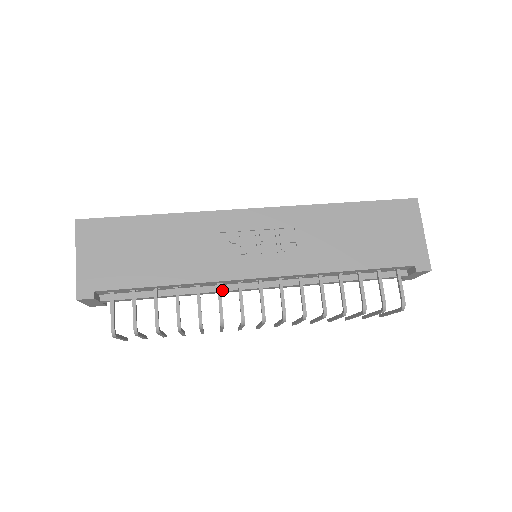
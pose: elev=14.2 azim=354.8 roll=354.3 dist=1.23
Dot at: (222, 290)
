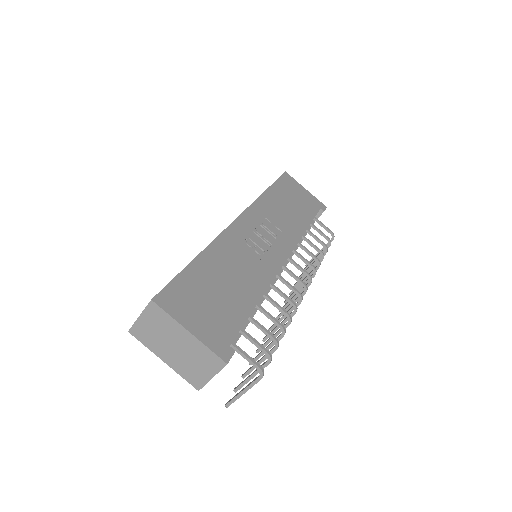
Dot at: (269, 290)
